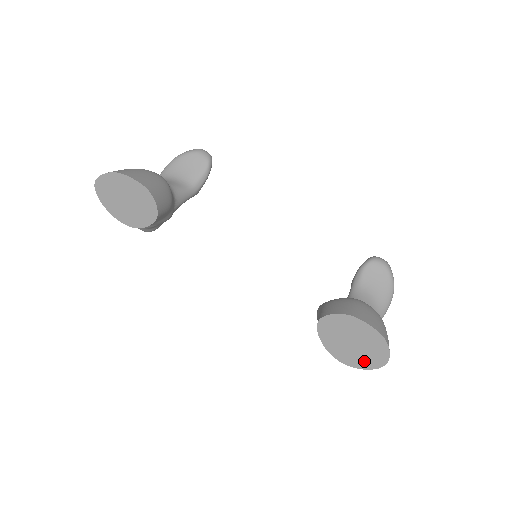
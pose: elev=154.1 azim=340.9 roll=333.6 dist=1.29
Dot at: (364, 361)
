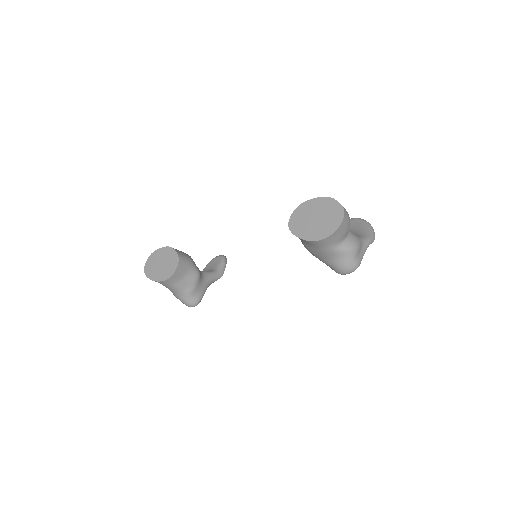
Dot at: (332, 224)
